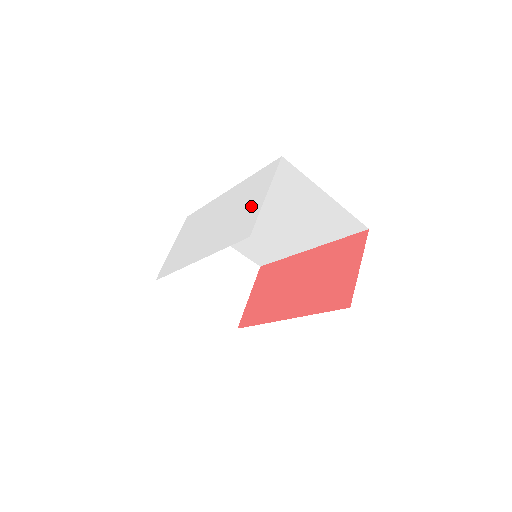
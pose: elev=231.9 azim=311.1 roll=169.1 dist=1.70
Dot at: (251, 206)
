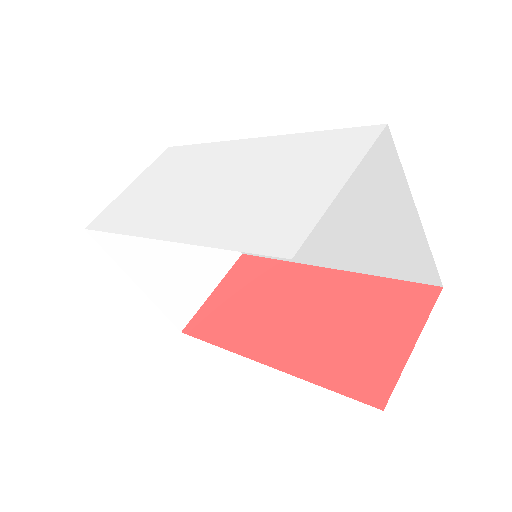
Dot at: (303, 191)
